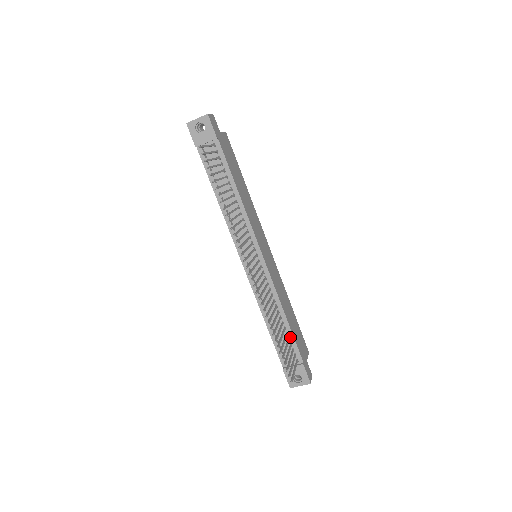
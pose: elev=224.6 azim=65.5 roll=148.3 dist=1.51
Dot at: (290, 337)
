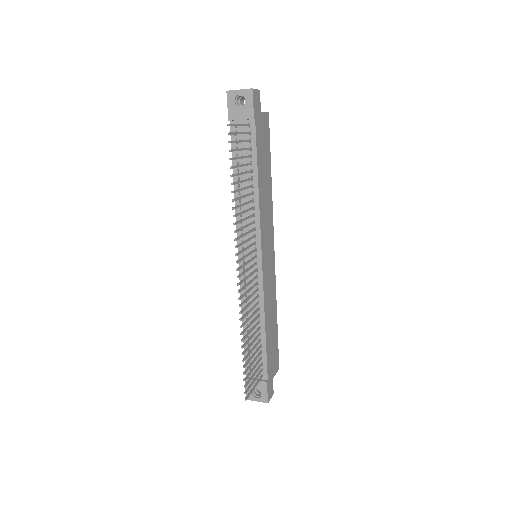
Dot at: (263, 350)
